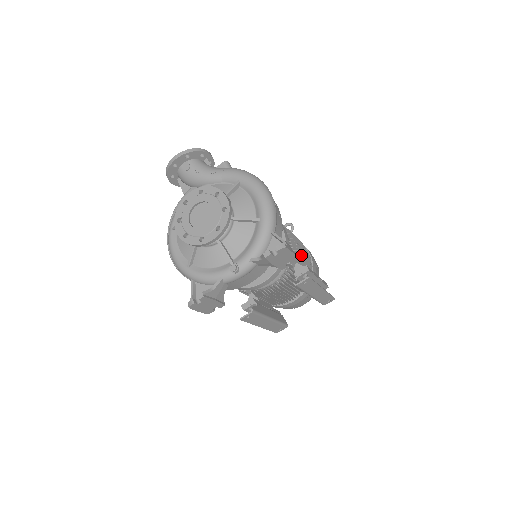
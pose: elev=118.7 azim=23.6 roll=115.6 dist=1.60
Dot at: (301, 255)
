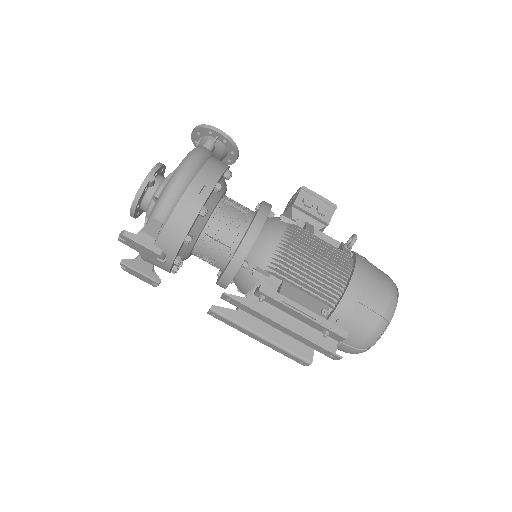
Dot at: (296, 274)
